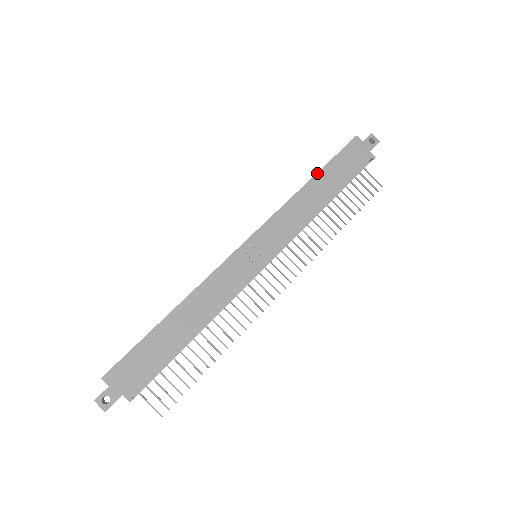
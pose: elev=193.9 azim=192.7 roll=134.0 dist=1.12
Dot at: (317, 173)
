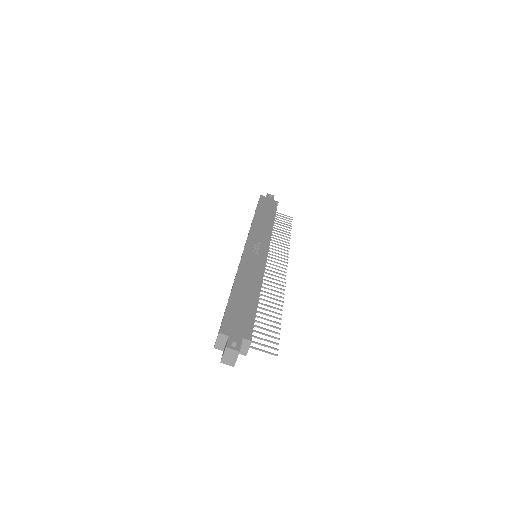
Dot at: (256, 211)
